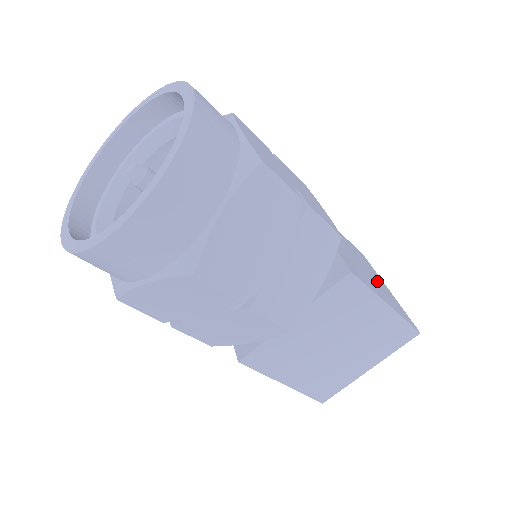
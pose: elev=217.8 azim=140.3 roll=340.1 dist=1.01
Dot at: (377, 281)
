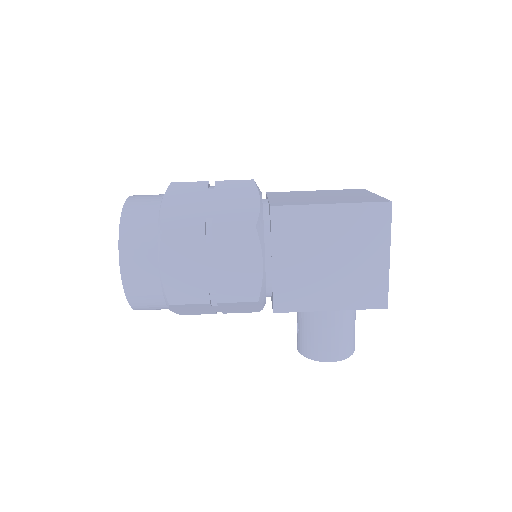
Dot at: occluded
